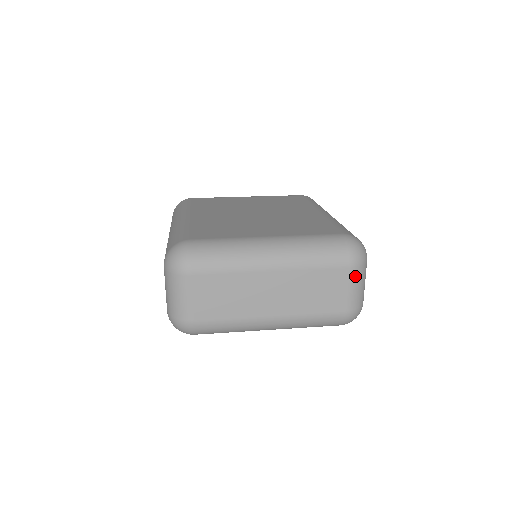
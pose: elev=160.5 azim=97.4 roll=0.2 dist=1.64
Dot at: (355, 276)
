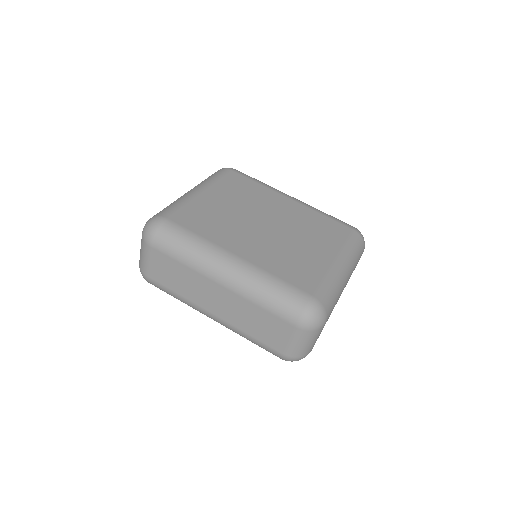
Dot at: occluded
